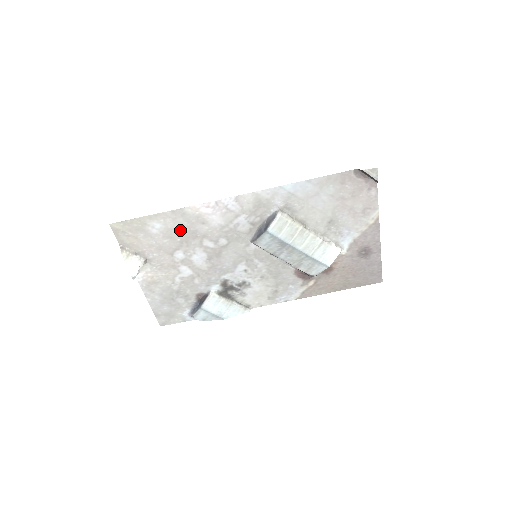
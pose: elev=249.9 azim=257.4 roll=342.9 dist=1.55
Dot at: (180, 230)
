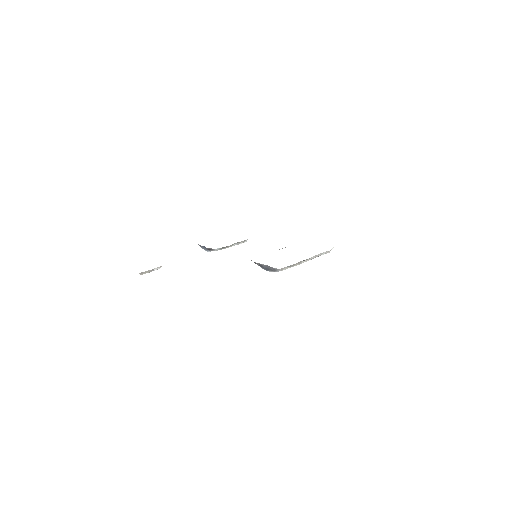
Dot at: occluded
